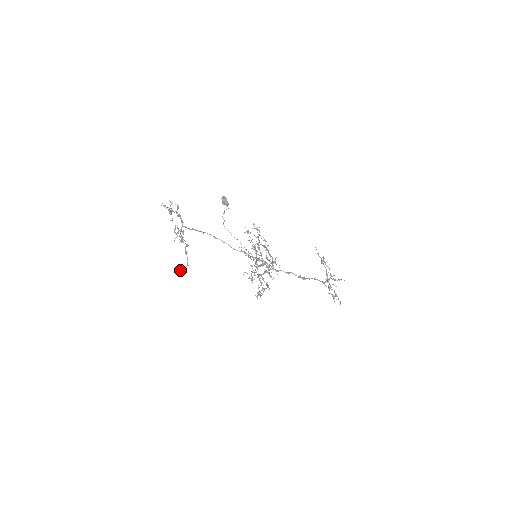
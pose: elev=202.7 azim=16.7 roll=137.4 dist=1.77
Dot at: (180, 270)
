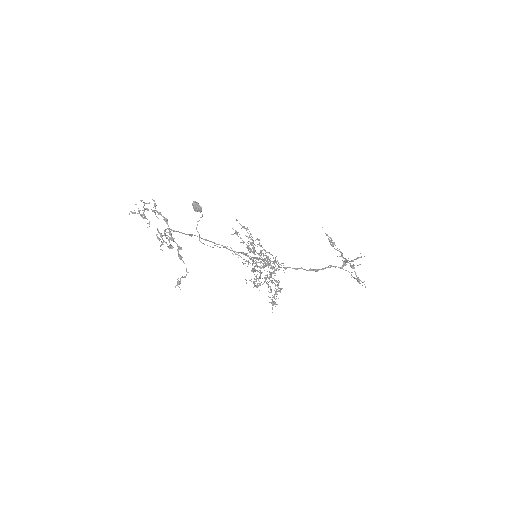
Dot at: (179, 281)
